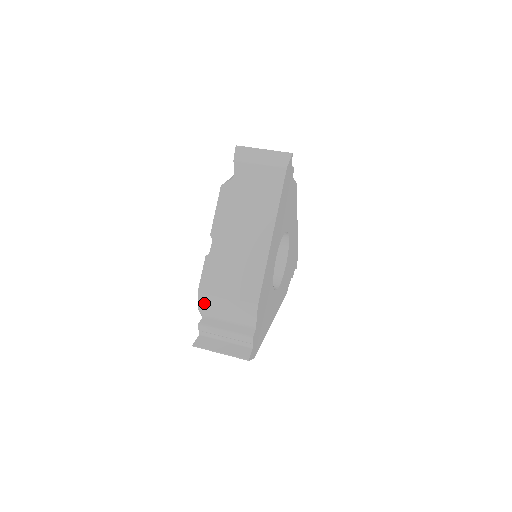
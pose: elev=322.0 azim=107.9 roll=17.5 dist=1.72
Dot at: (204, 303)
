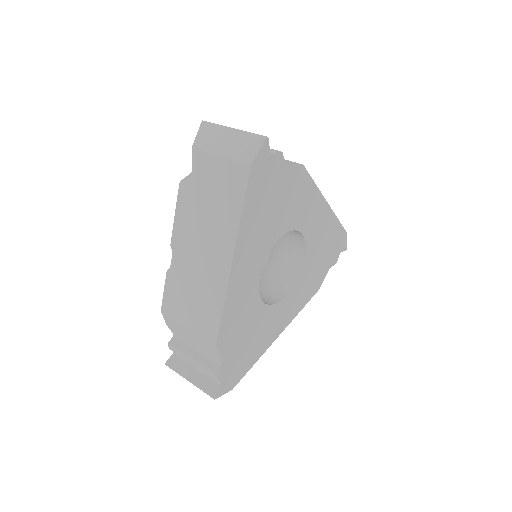
Dot at: (170, 323)
